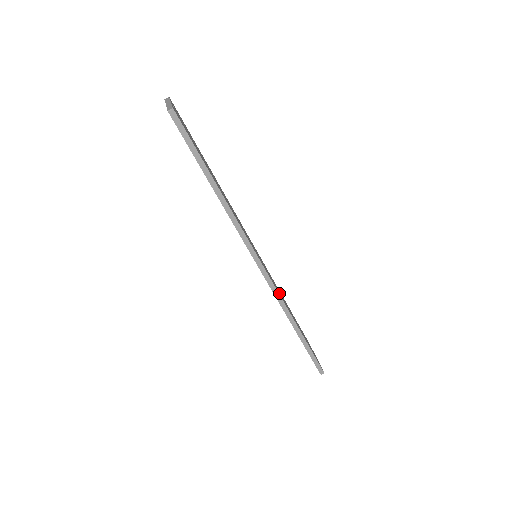
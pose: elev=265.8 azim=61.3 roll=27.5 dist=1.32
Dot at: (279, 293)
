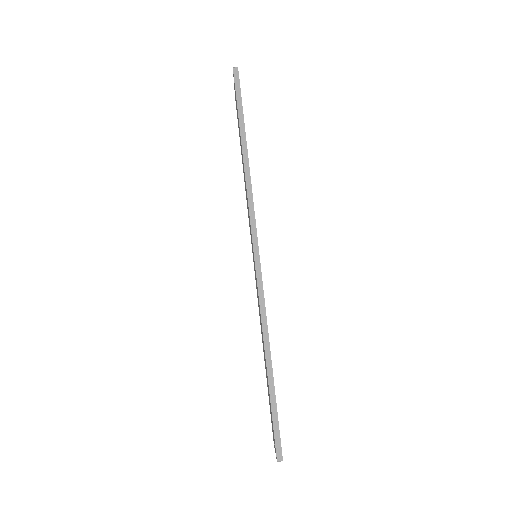
Dot at: occluded
